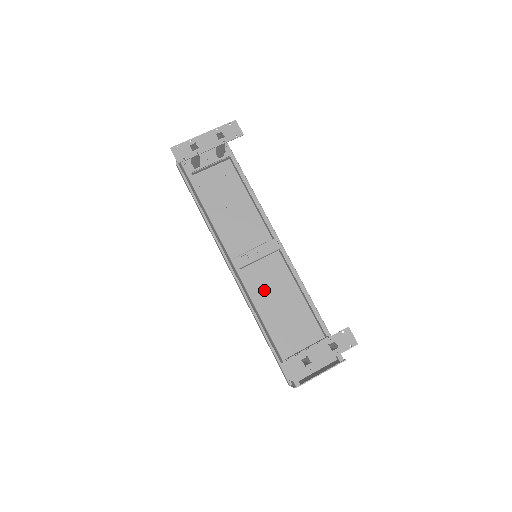
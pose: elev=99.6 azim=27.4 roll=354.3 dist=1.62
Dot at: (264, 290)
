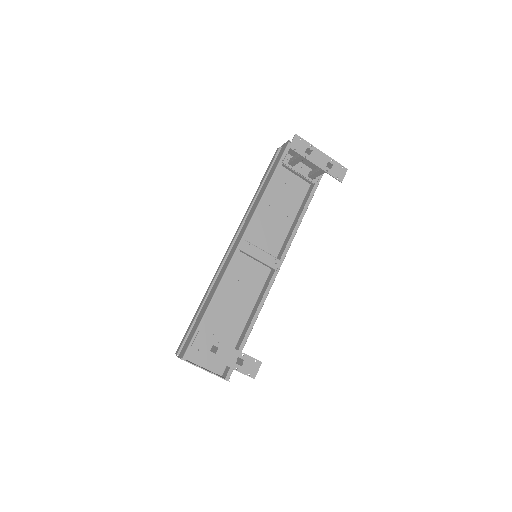
Dot at: (234, 281)
